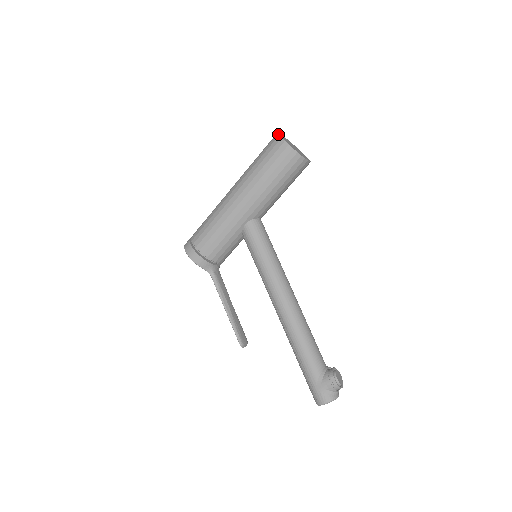
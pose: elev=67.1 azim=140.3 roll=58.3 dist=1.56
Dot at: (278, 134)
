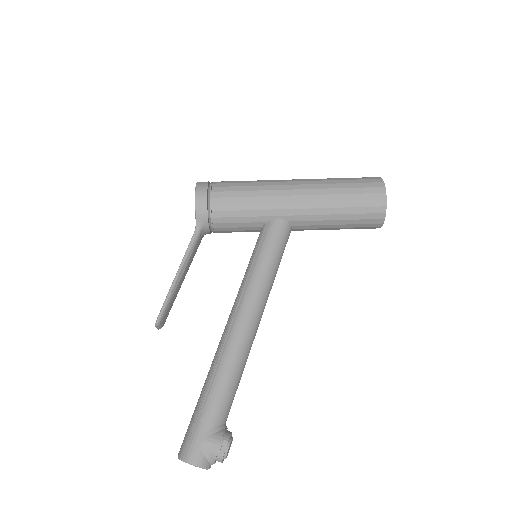
Dot at: occluded
